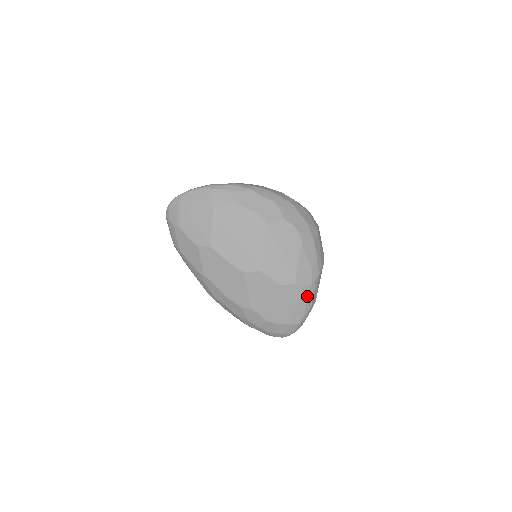
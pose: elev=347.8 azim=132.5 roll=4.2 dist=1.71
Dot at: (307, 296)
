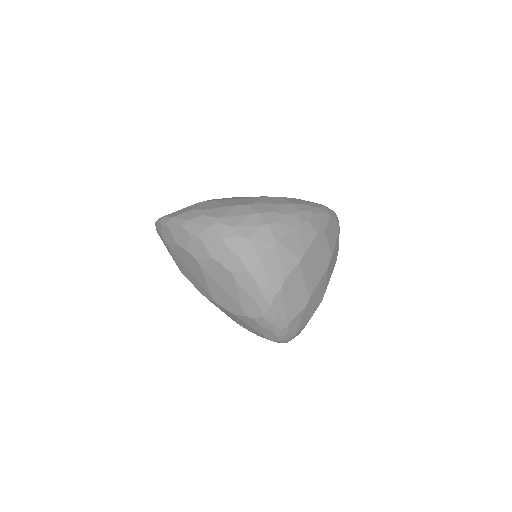
Dot at: (266, 324)
